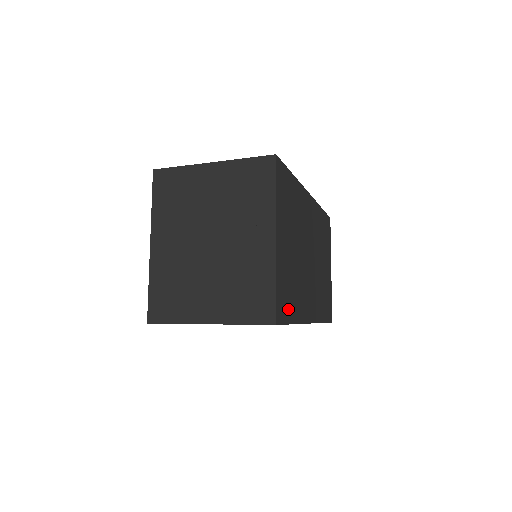
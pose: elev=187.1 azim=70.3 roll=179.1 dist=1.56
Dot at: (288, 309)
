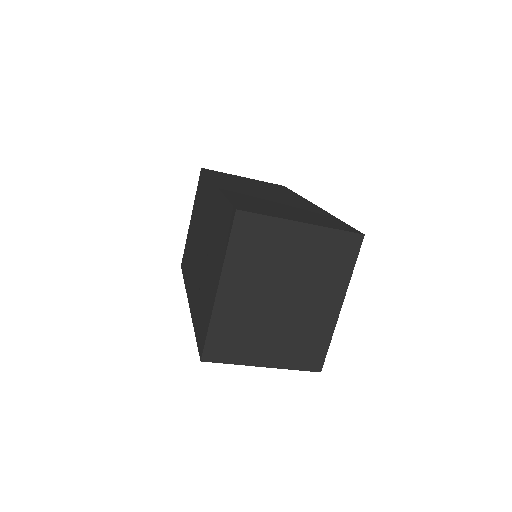
Dot at: occluded
